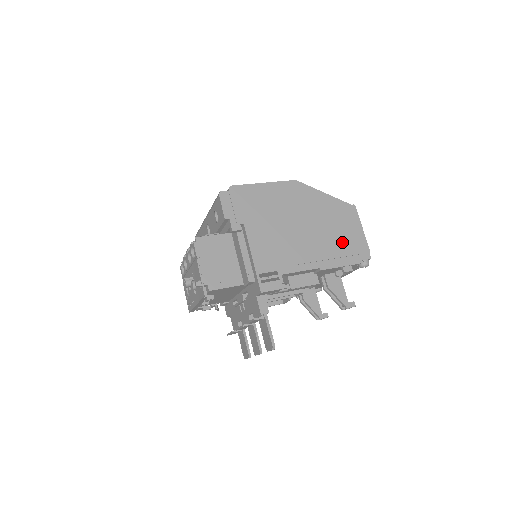
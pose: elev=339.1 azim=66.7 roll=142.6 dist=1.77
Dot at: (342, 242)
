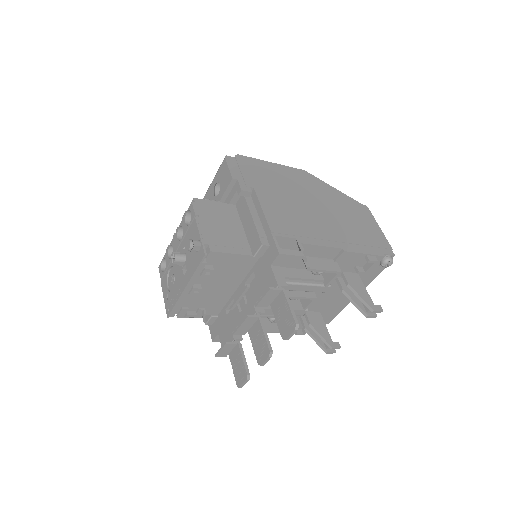
Dot at: (361, 232)
